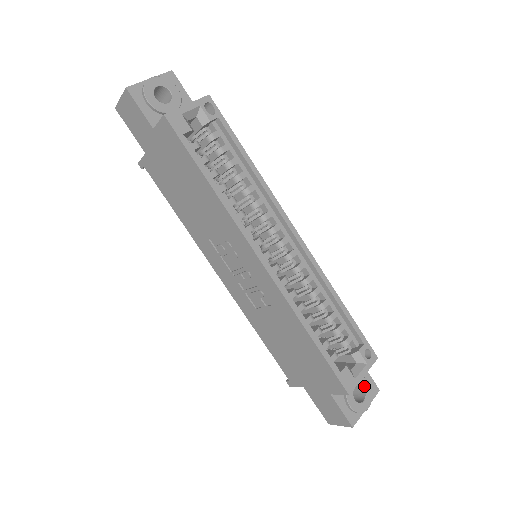
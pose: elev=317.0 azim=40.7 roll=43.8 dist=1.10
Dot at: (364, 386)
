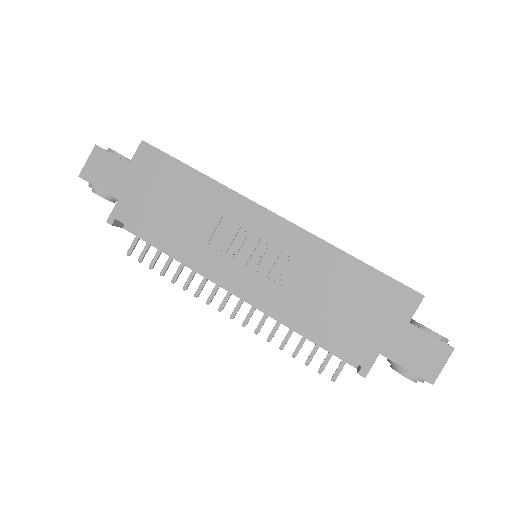
Dot at: occluded
